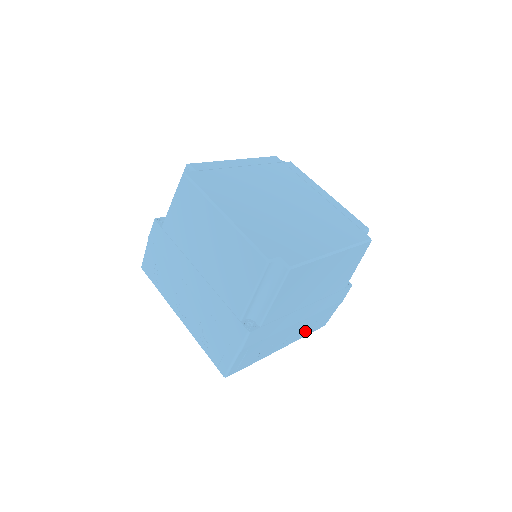
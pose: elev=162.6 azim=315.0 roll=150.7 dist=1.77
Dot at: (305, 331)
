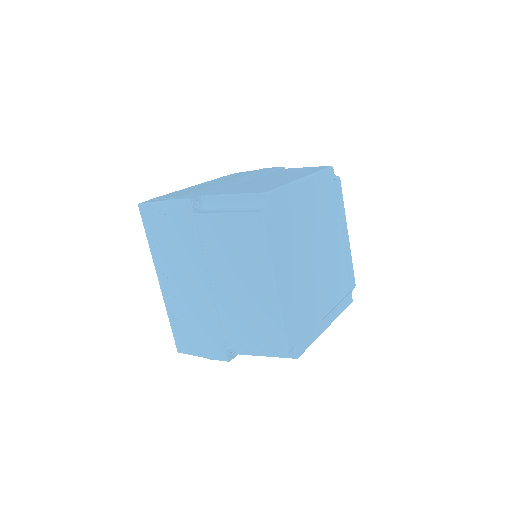
Dot at: occluded
